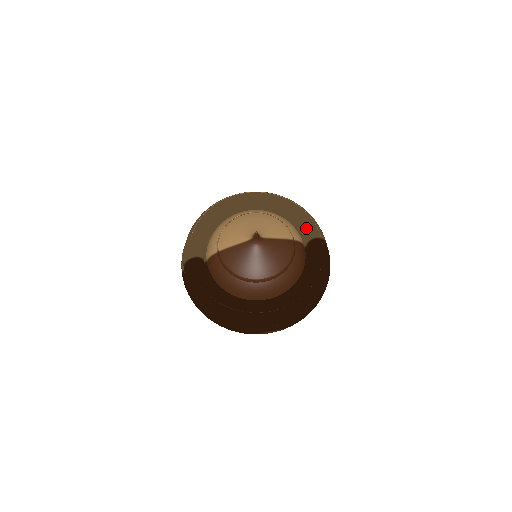
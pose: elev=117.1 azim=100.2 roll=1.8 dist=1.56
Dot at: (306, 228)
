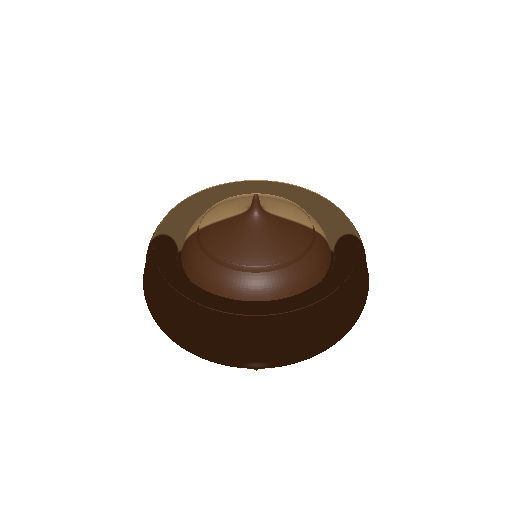
Dot at: (335, 223)
